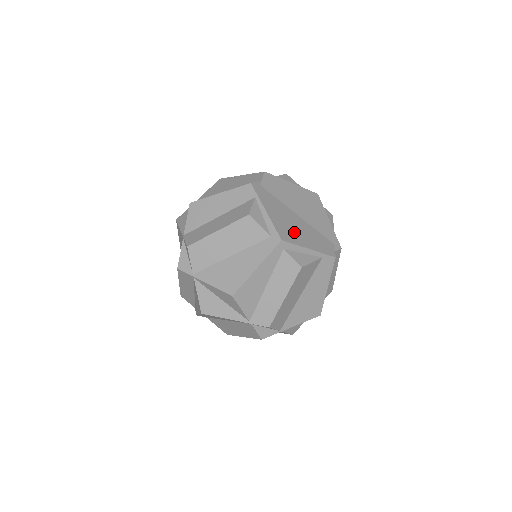
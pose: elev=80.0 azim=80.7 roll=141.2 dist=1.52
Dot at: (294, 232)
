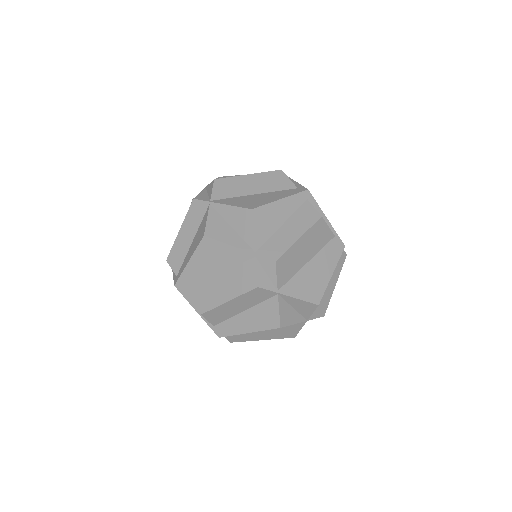
Dot at: occluded
